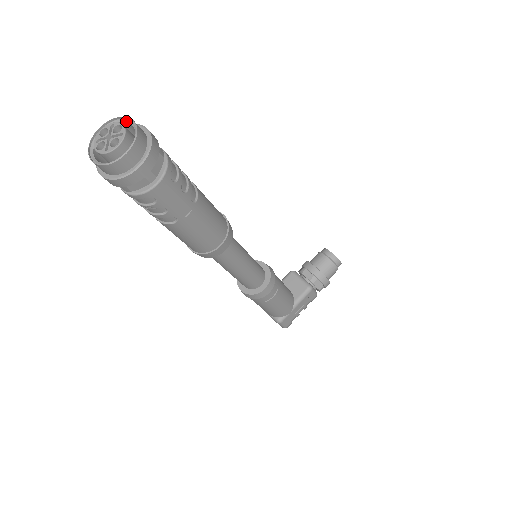
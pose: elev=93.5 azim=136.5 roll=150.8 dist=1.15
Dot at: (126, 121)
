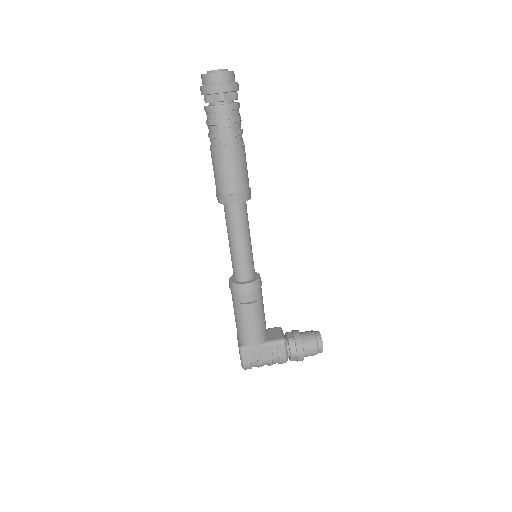
Dot at: occluded
